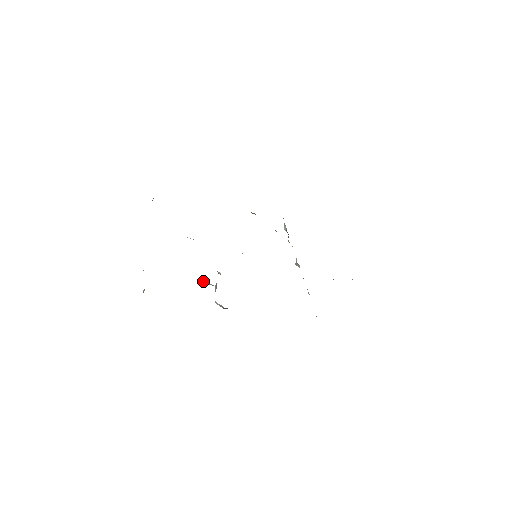
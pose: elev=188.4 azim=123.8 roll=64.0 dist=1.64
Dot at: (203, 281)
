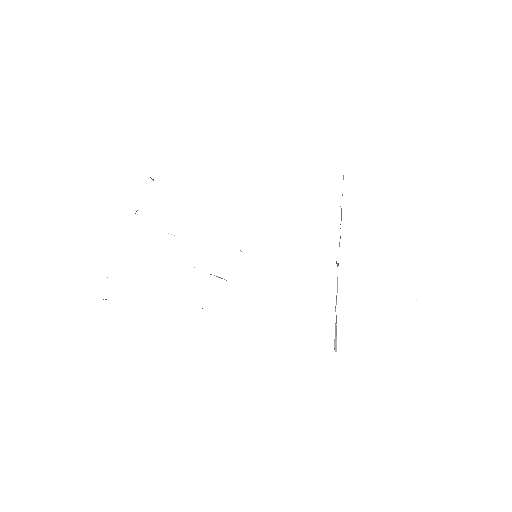
Dot at: occluded
